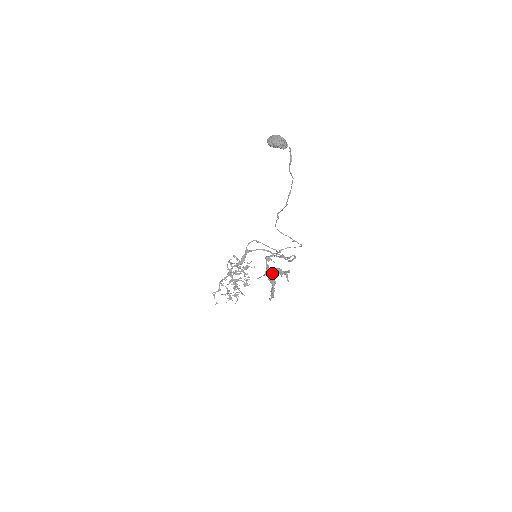
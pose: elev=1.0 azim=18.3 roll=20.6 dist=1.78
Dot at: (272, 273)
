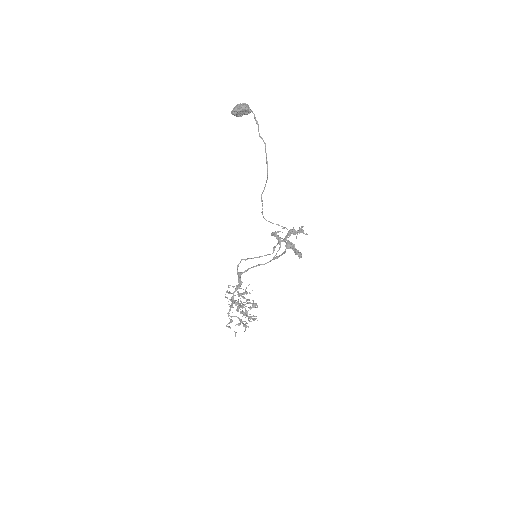
Dot at: (286, 240)
